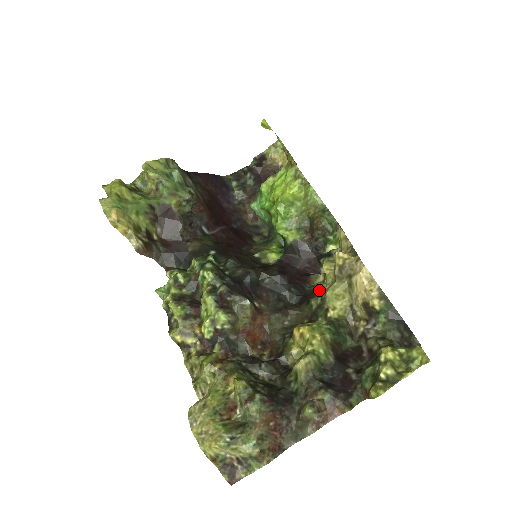
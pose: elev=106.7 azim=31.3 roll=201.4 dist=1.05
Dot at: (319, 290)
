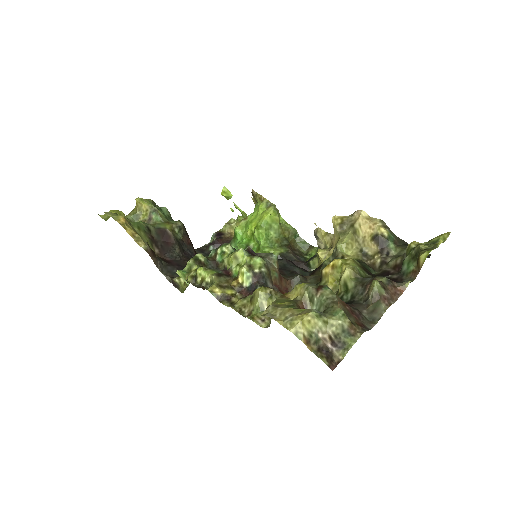
Dot at: occluded
